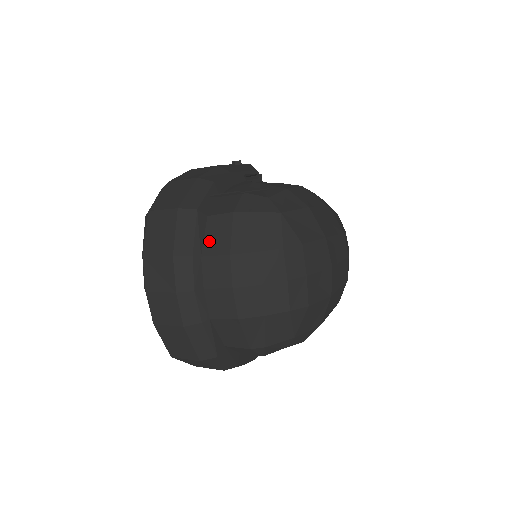
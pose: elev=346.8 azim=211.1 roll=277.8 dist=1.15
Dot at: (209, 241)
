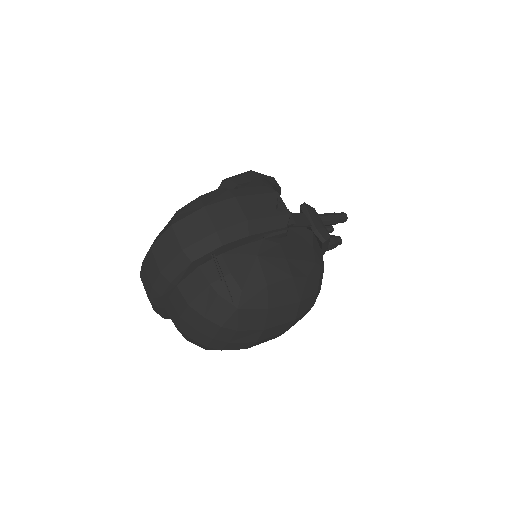
Dot at: (187, 283)
